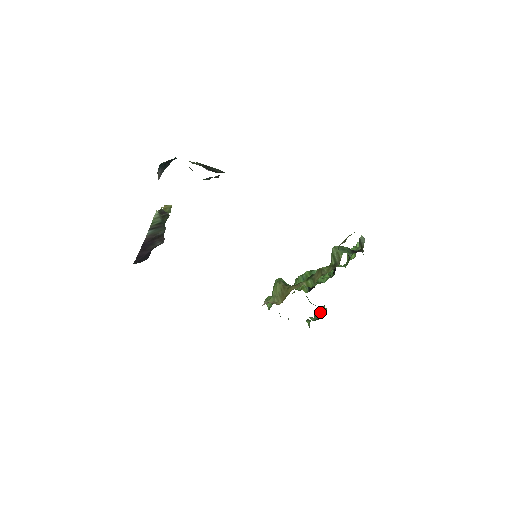
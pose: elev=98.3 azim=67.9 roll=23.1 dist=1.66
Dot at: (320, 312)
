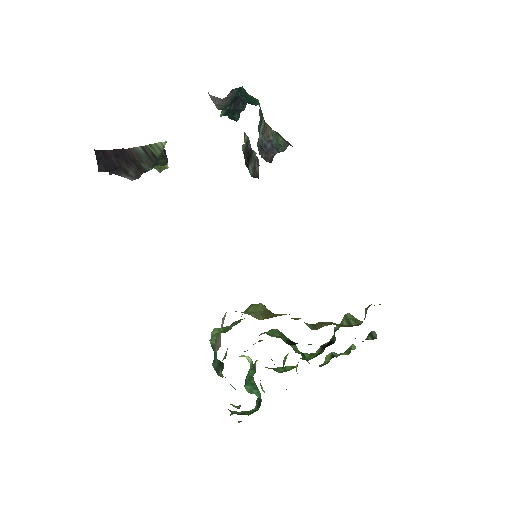
Dot at: (245, 412)
